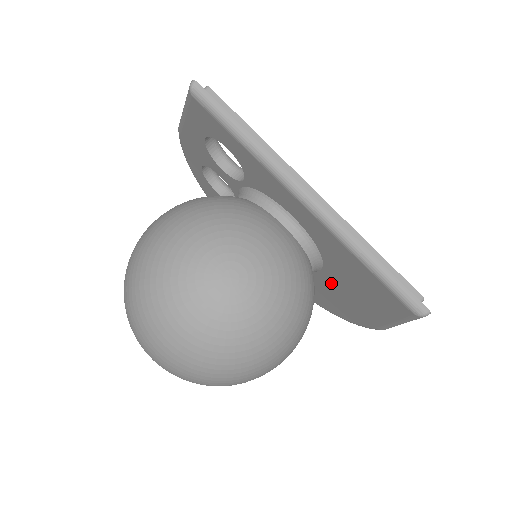
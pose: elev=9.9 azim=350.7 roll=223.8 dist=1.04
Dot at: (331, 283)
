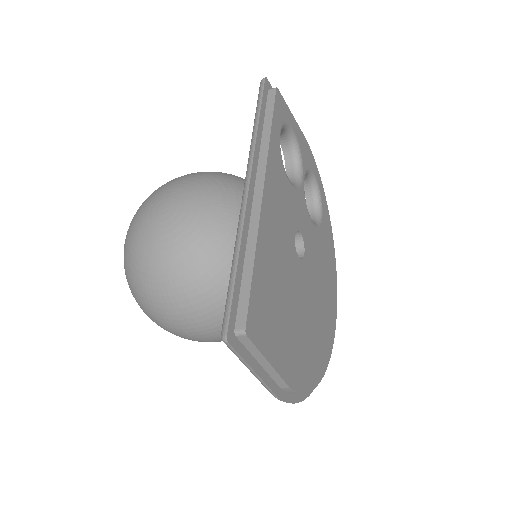
Dot at: occluded
